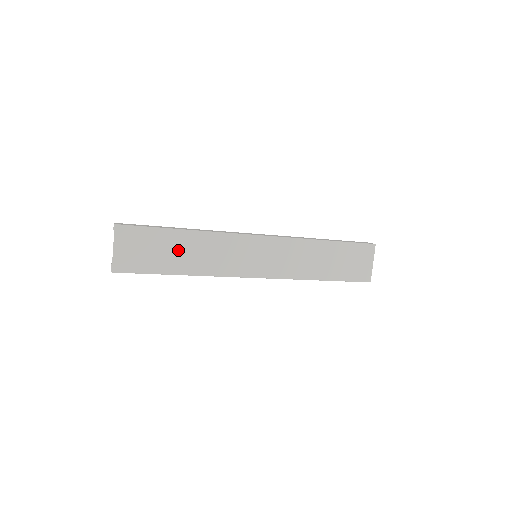
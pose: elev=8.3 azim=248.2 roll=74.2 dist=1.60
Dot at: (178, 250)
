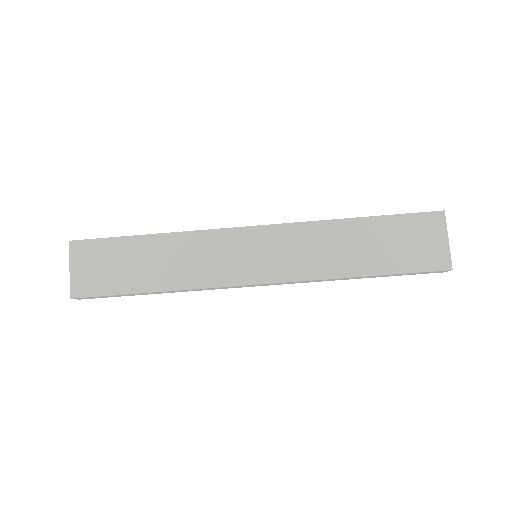
Dot at: (146, 261)
